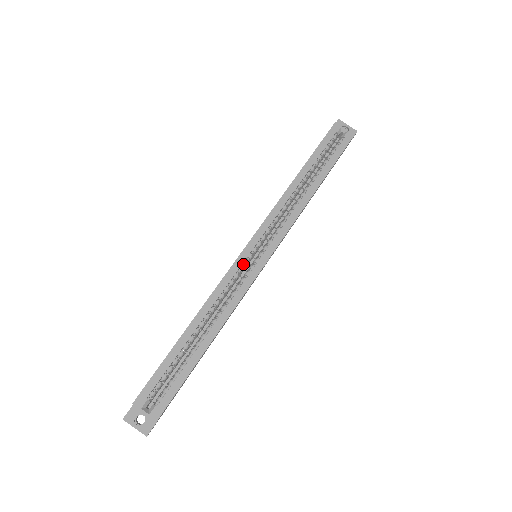
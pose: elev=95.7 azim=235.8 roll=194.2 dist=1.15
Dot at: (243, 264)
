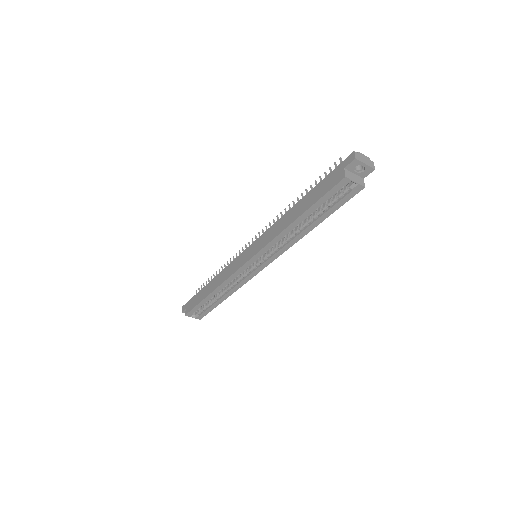
Dot at: occluded
